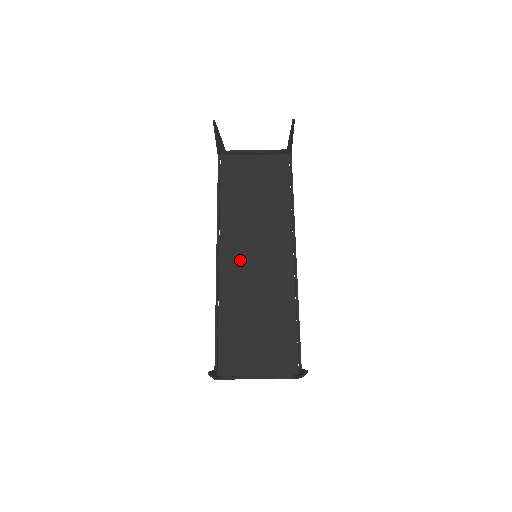
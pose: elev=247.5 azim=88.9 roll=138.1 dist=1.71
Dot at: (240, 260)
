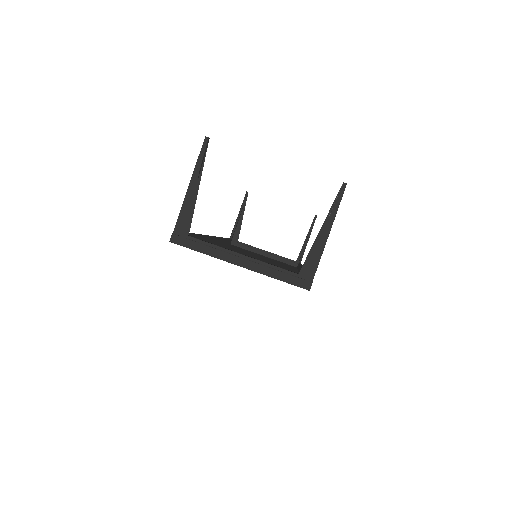
Dot at: occluded
